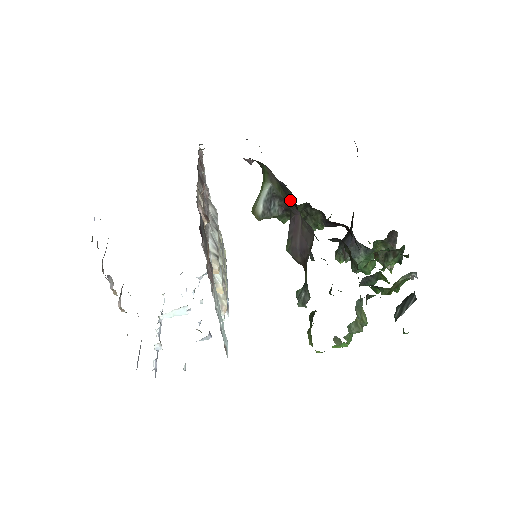
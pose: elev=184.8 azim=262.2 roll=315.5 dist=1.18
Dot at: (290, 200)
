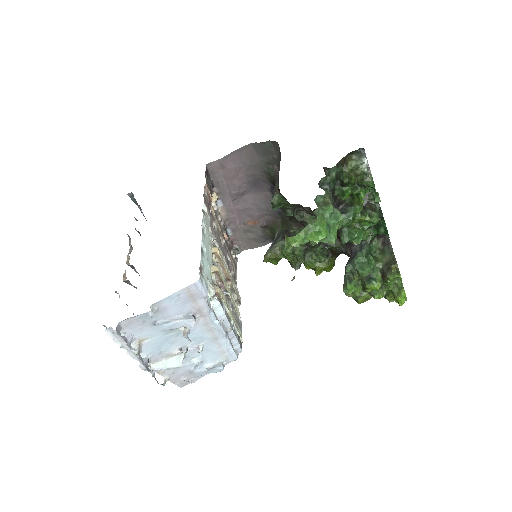
Dot at: (288, 222)
